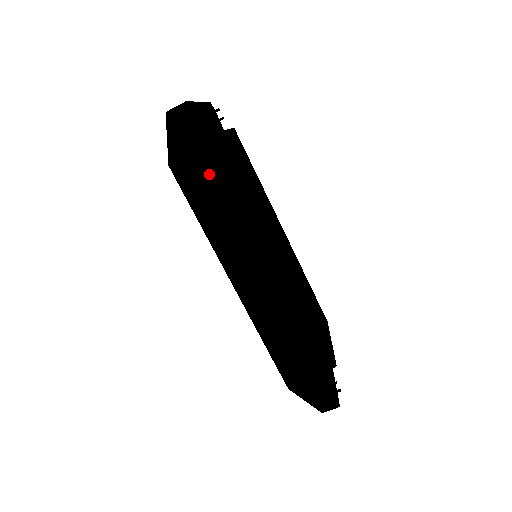
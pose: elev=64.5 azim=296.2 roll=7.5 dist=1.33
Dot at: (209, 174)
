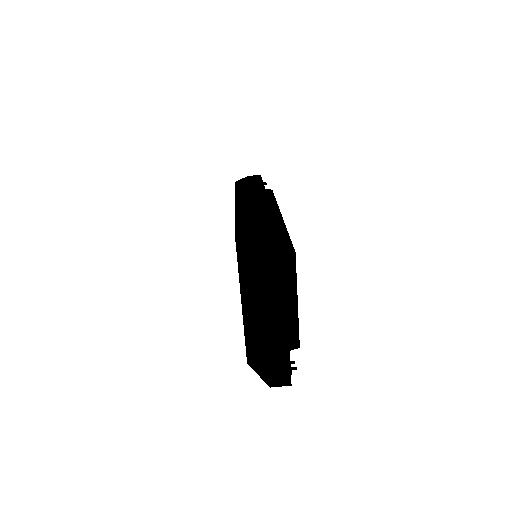
Dot at: (256, 184)
